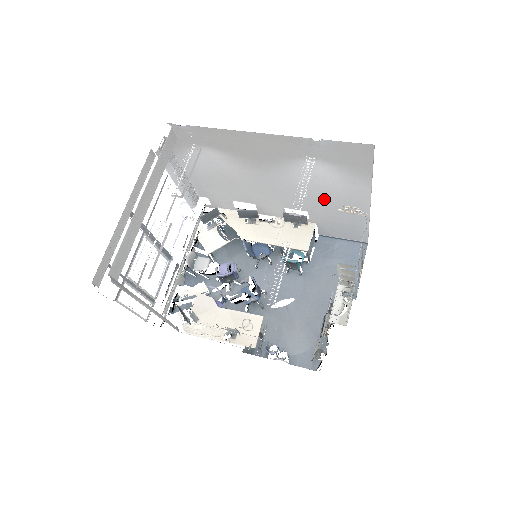
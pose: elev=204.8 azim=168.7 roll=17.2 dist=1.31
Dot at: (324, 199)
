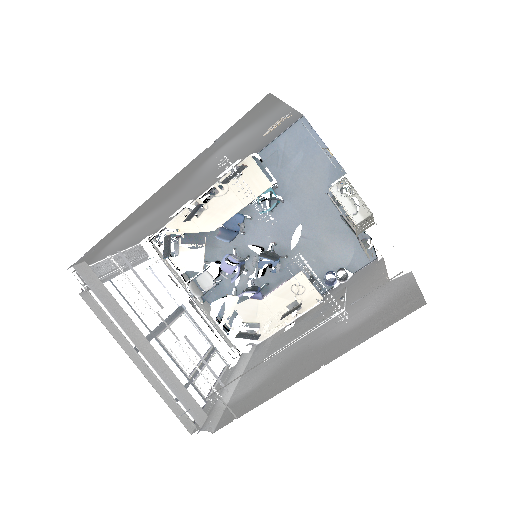
Dot at: (247, 145)
